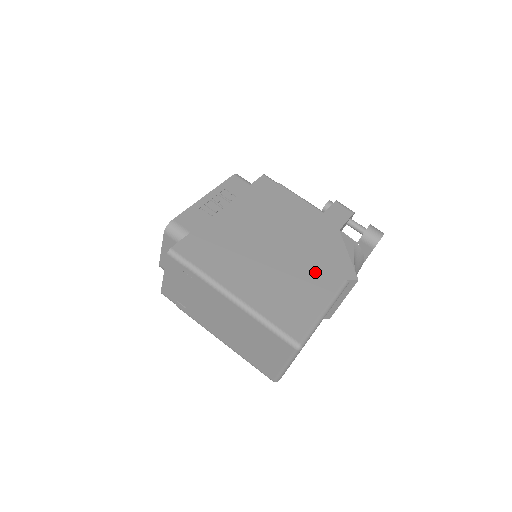
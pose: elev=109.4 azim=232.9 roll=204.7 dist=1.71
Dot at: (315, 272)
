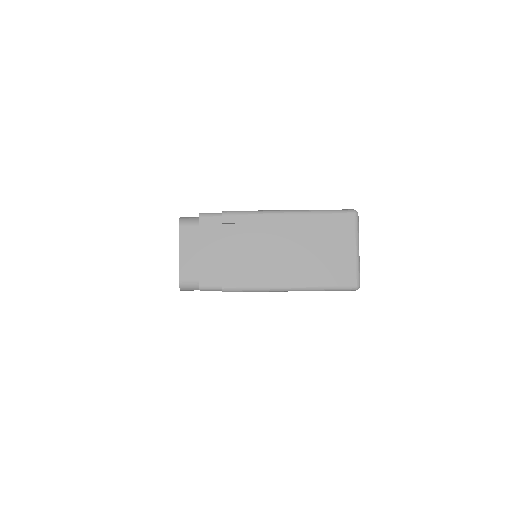
Dot at: occluded
